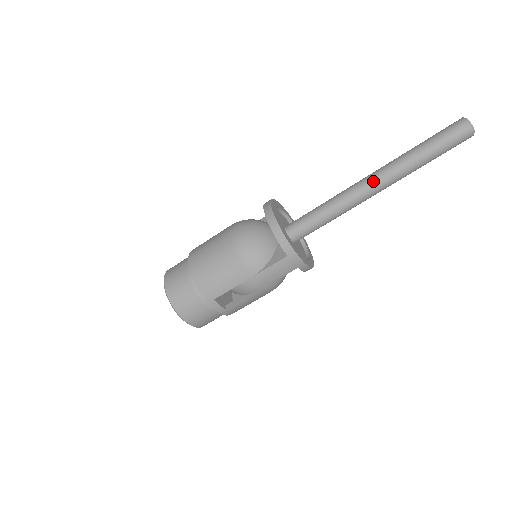
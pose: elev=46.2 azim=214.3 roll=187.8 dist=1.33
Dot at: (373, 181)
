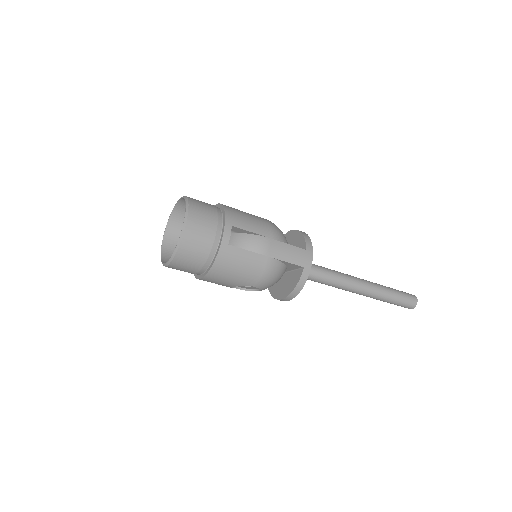
Dot at: (360, 279)
